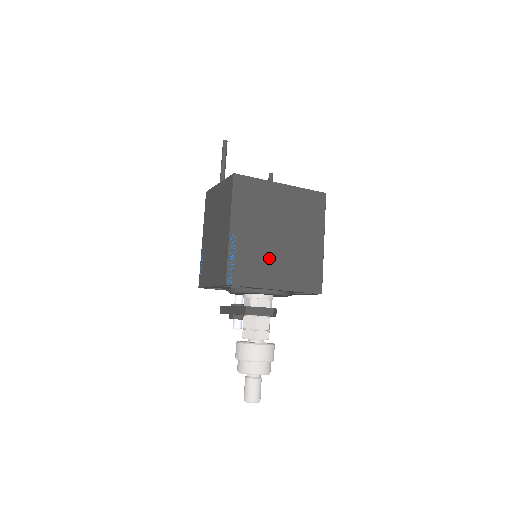
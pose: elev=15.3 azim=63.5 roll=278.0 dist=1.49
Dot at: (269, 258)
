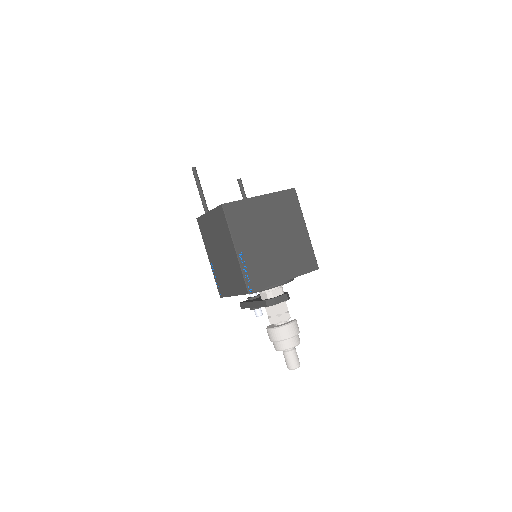
Dot at: (272, 259)
